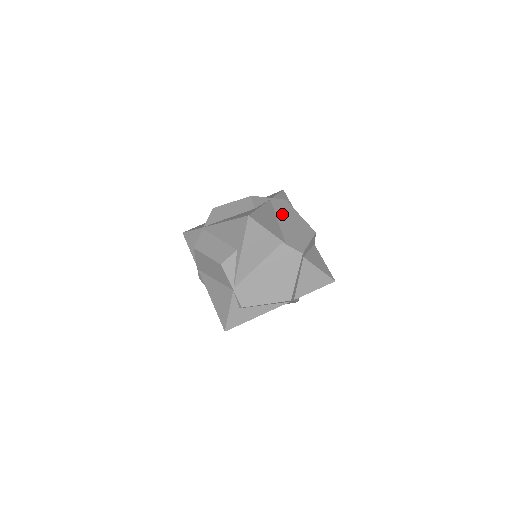
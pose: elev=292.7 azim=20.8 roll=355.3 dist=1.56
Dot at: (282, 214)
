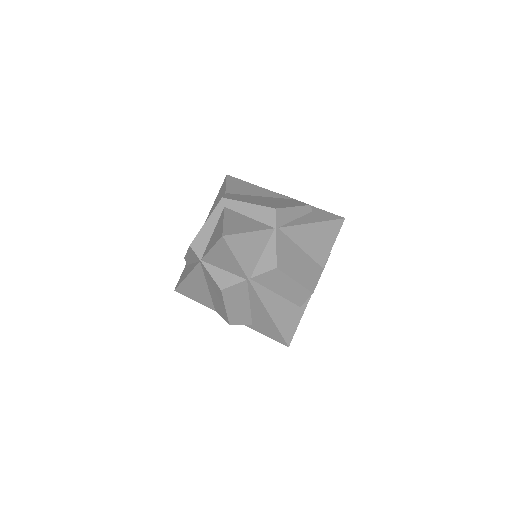
Dot at: occluded
